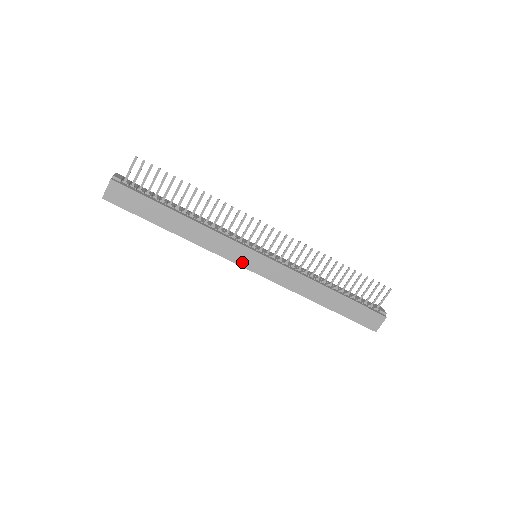
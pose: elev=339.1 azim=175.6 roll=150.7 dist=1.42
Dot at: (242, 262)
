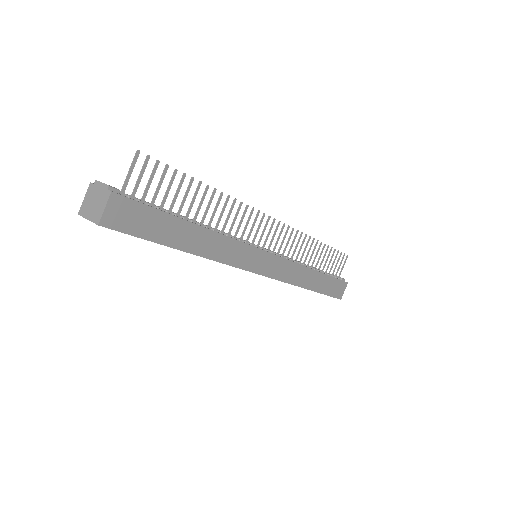
Dot at: (253, 267)
